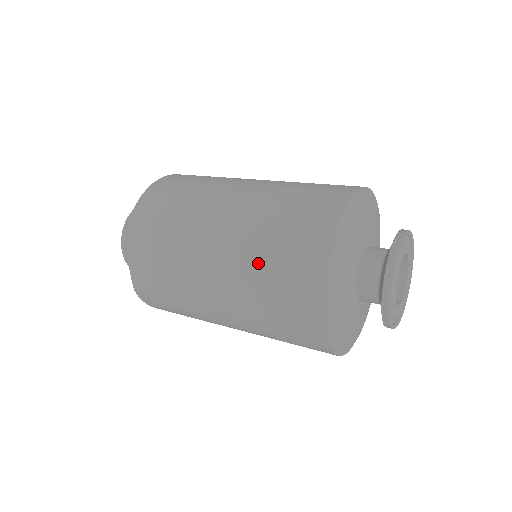
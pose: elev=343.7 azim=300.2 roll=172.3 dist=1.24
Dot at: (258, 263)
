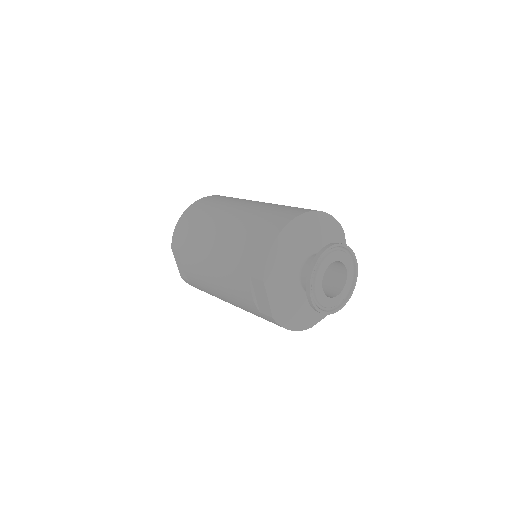
Dot at: (232, 267)
